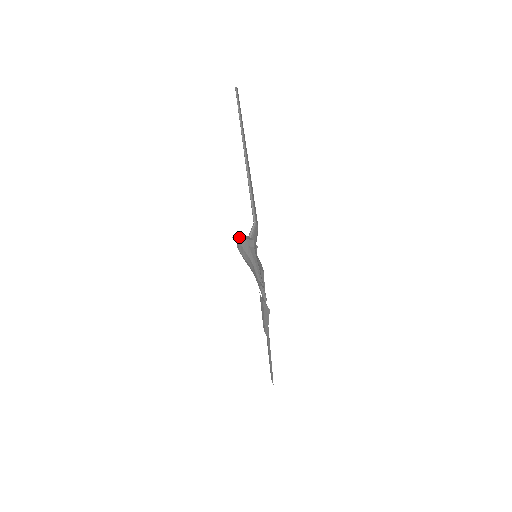
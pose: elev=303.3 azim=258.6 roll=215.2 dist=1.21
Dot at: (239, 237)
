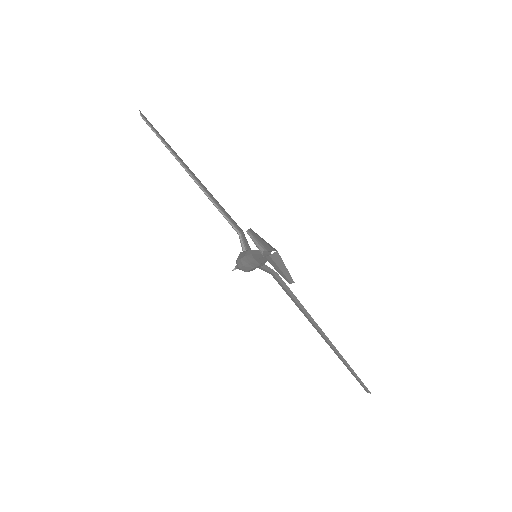
Dot at: occluded
